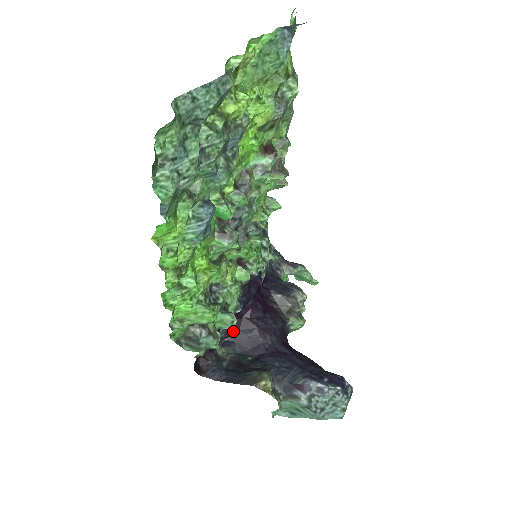
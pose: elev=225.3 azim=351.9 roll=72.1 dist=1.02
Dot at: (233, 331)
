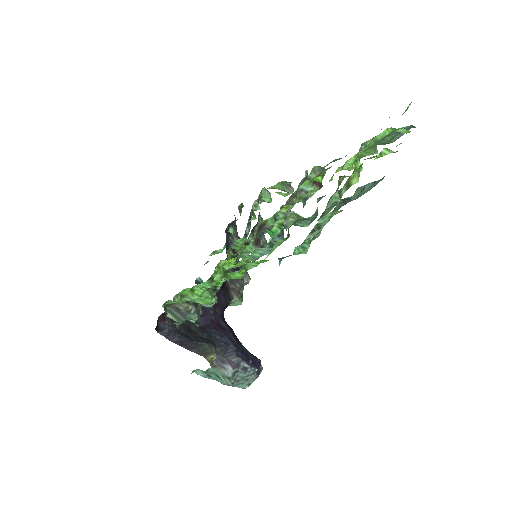
Dot at: occluded
